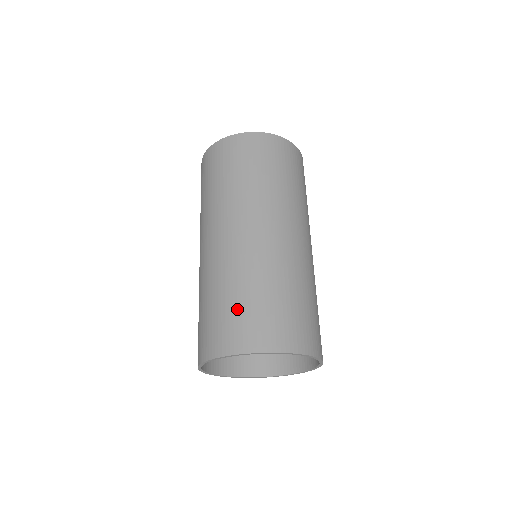
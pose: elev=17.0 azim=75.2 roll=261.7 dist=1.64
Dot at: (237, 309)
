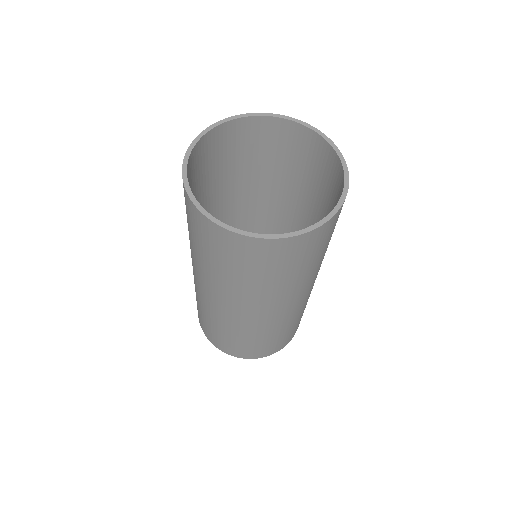
Dot at: (223, 339)
